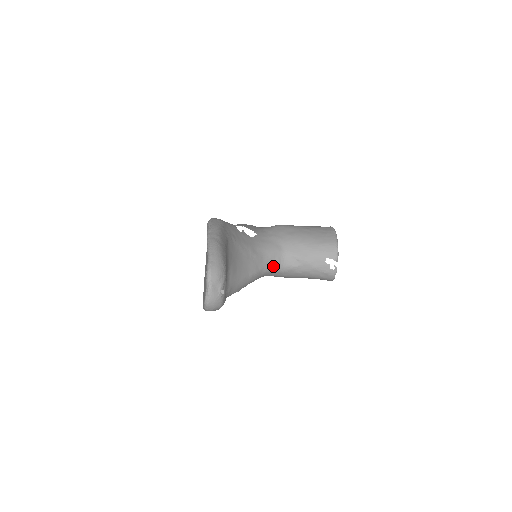
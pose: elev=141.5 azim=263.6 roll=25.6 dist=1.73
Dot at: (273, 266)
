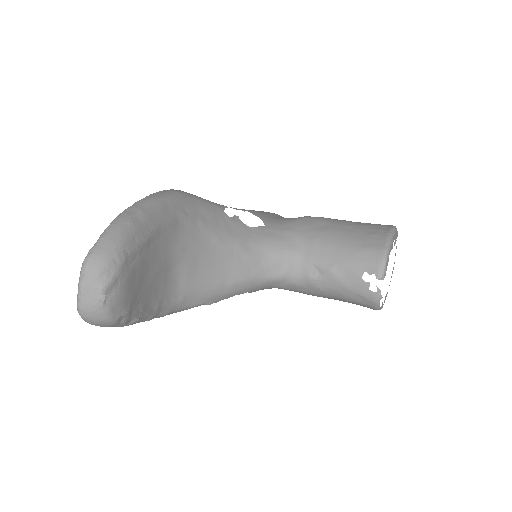
Dot at: (279, 274)
